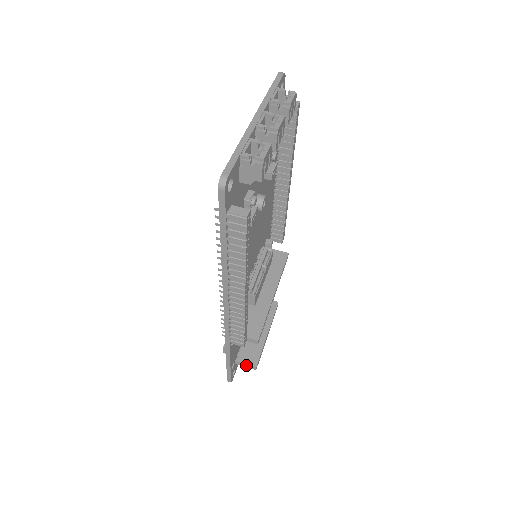
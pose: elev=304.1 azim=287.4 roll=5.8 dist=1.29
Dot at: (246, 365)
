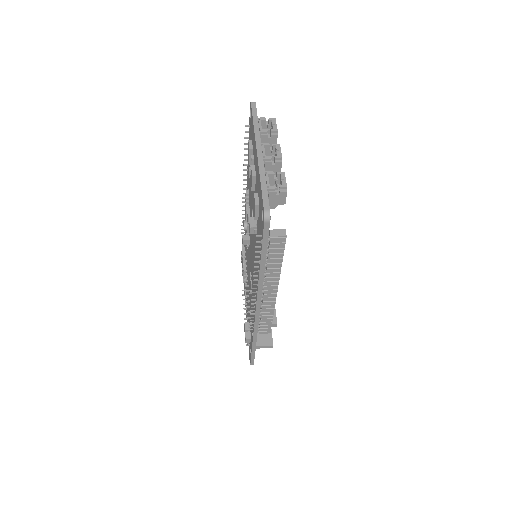
Dot at: (264, 347)
